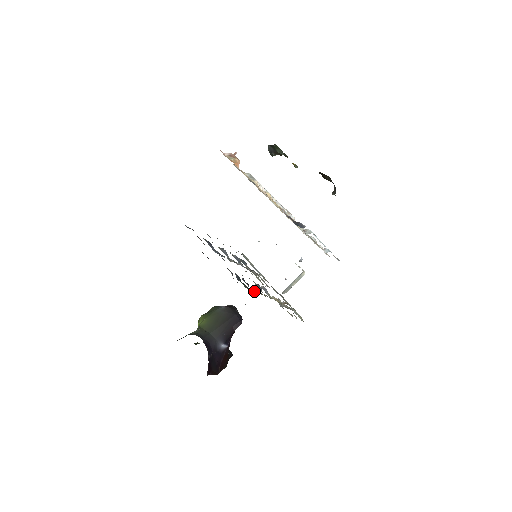
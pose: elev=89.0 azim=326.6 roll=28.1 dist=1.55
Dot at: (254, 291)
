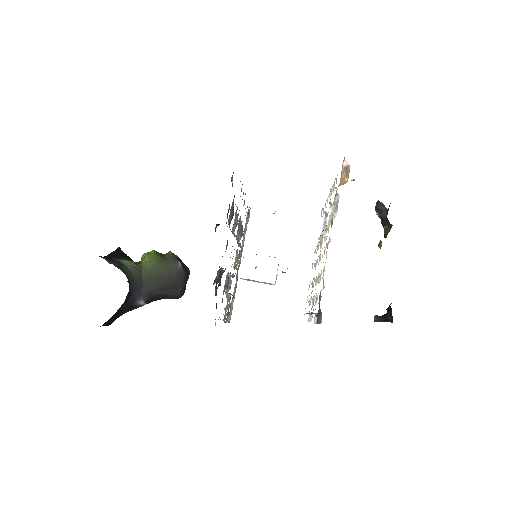
Dot at: occluded
